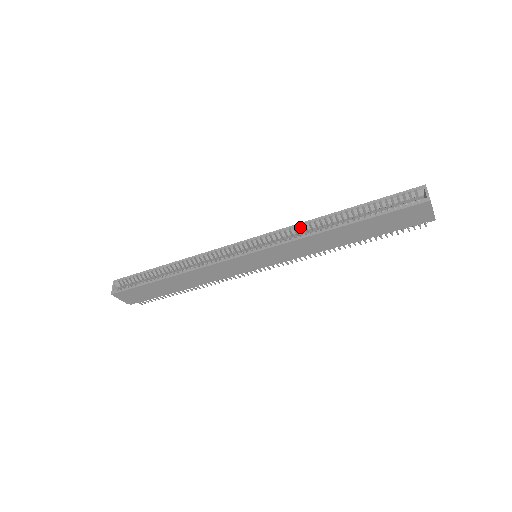
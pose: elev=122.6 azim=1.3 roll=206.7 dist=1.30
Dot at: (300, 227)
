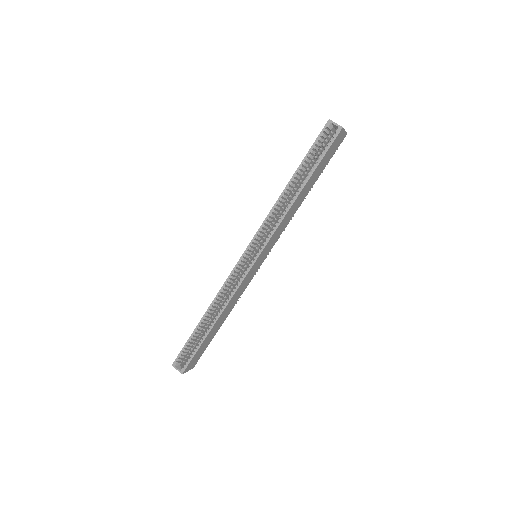
Dot at: (272, 213)
